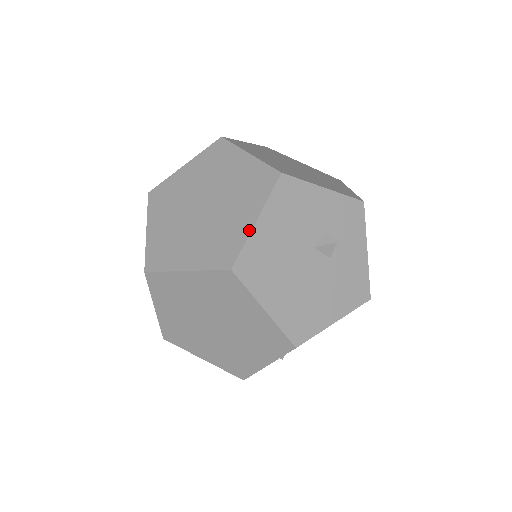
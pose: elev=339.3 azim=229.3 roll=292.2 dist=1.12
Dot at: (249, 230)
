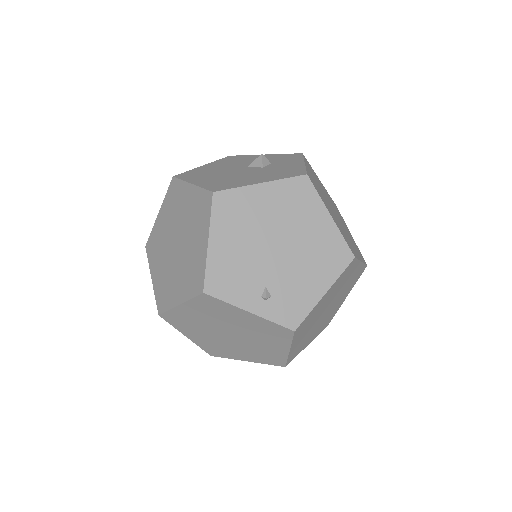
Dot at: occluded
